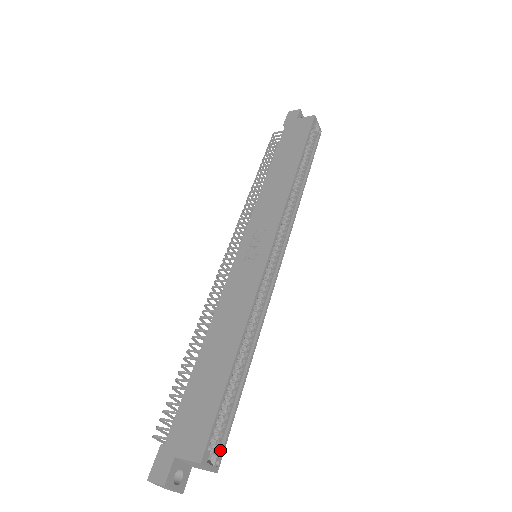
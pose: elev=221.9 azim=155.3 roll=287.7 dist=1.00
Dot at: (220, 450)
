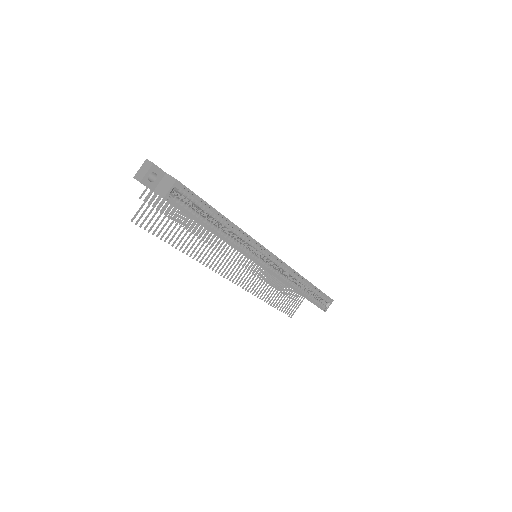
Dot at: (174, 203)
